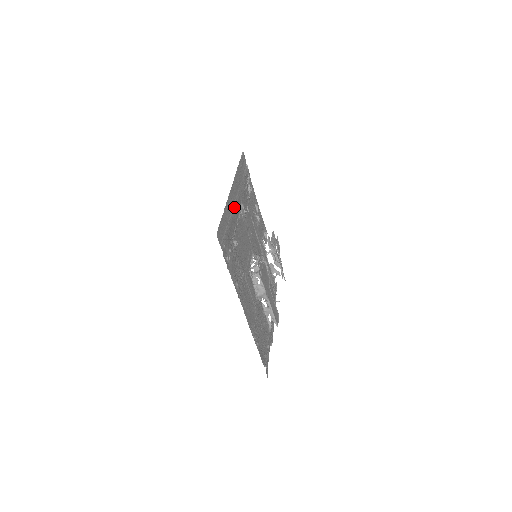
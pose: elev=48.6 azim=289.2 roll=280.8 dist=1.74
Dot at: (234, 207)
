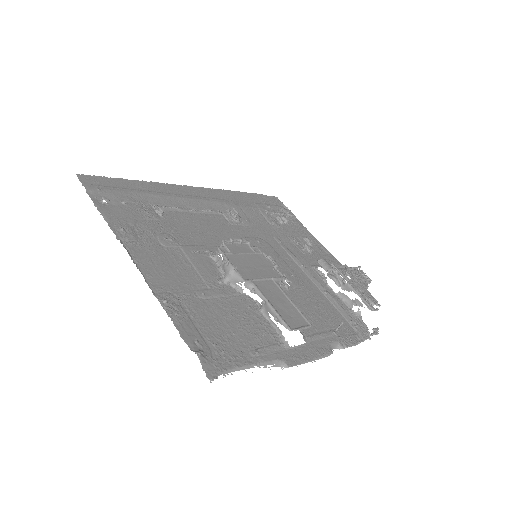
Dot at: (186, 196)
